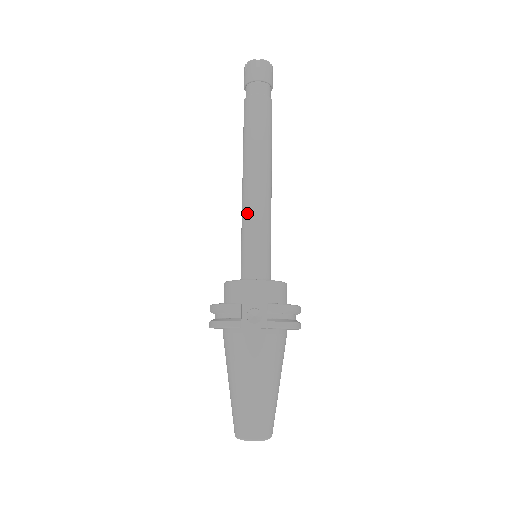
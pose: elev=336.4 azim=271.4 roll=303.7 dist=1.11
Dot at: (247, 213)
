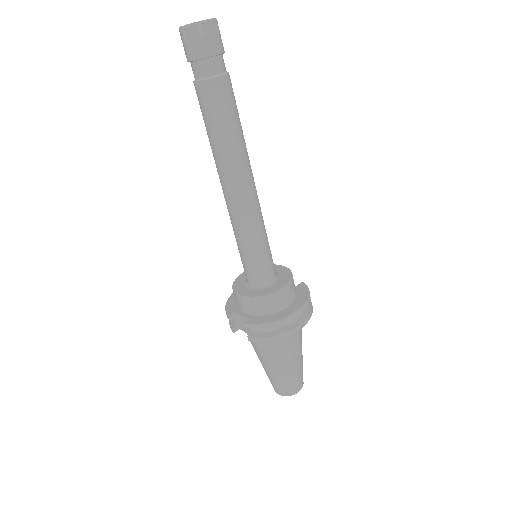
Dot at: (231, 222)
